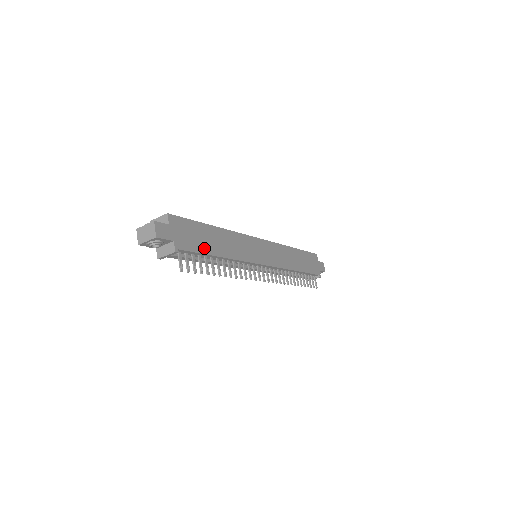
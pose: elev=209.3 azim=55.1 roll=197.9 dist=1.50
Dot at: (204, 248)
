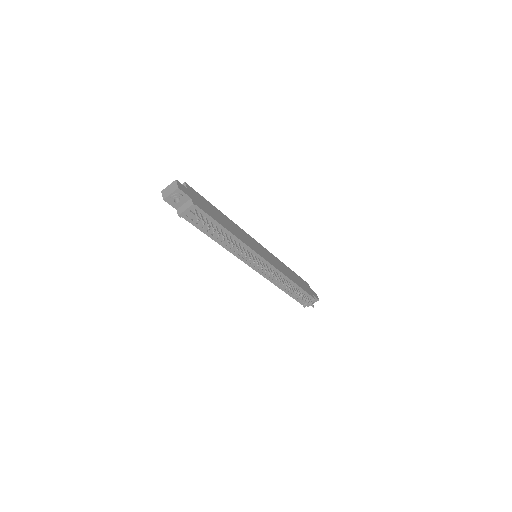
Dot at: (214, 217)
